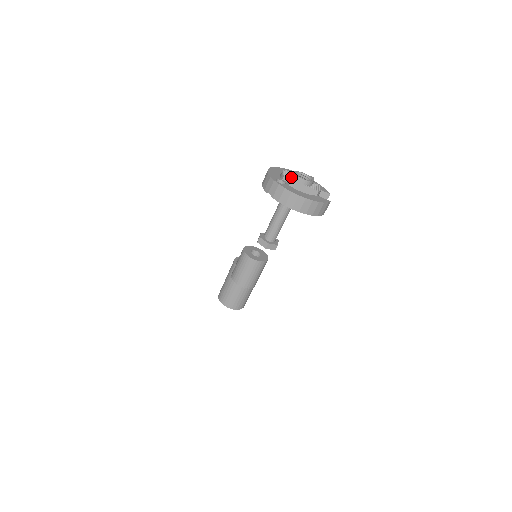
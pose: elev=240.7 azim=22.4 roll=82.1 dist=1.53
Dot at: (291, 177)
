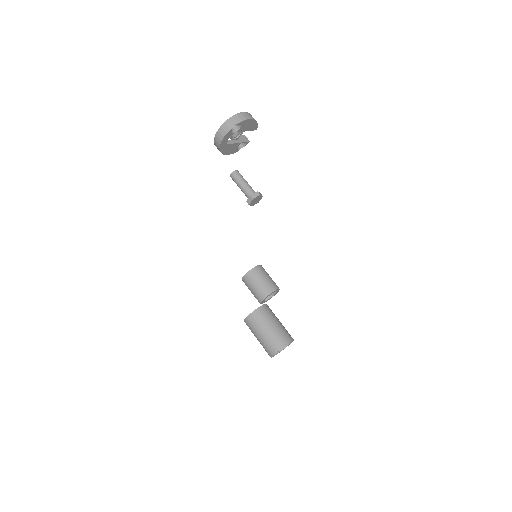
Dot at: occluded
